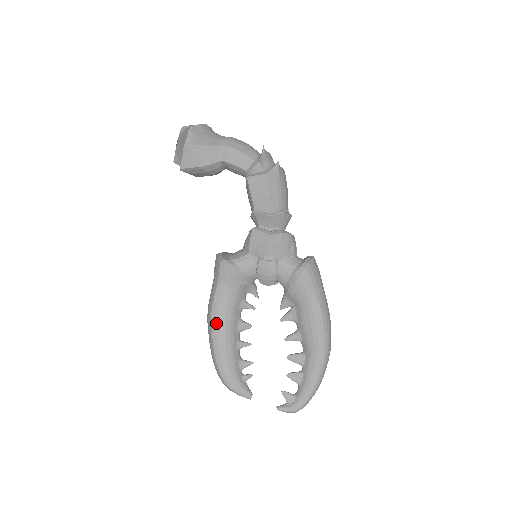
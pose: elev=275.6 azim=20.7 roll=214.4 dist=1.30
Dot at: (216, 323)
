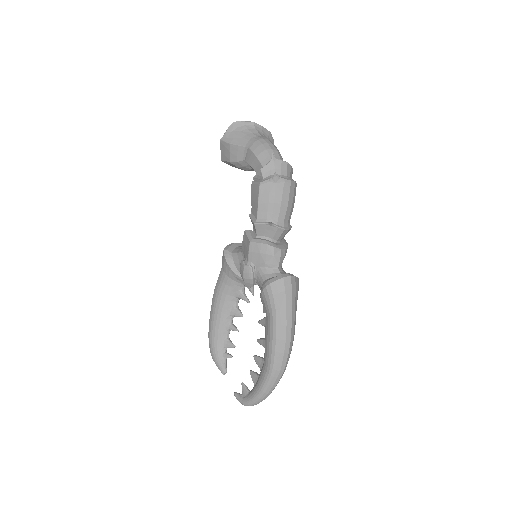
Dot at: (214, 300)
